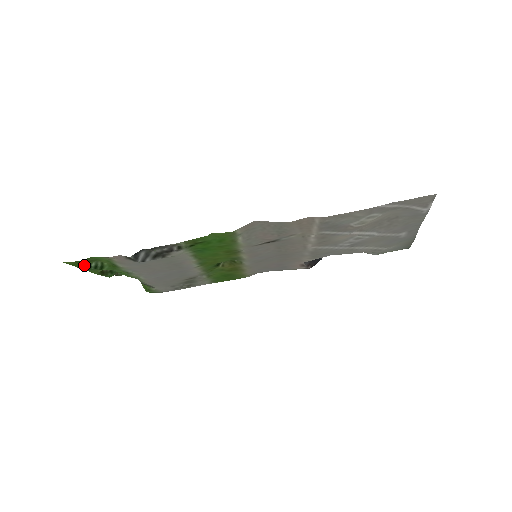
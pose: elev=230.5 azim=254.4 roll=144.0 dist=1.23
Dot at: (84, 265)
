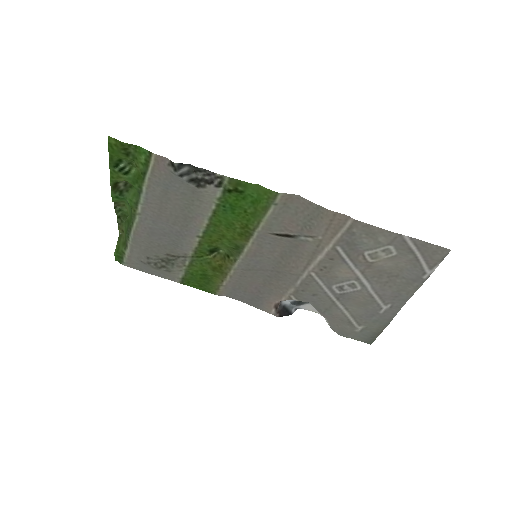
Dot at: (116, 158)
